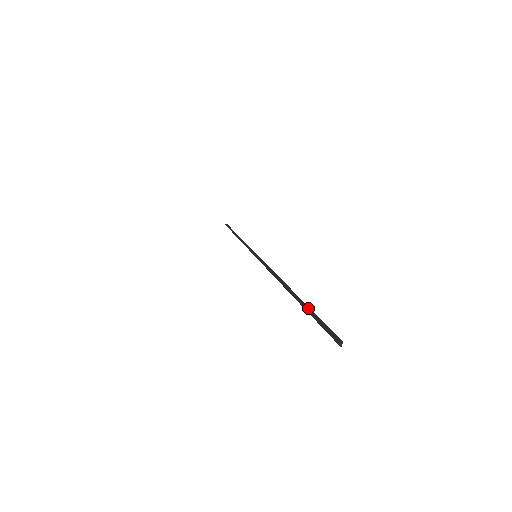
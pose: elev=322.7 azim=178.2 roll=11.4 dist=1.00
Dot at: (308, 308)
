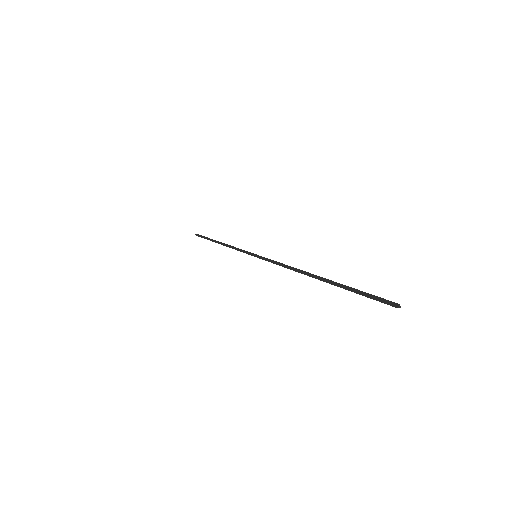
Dot at: (347, 287)
